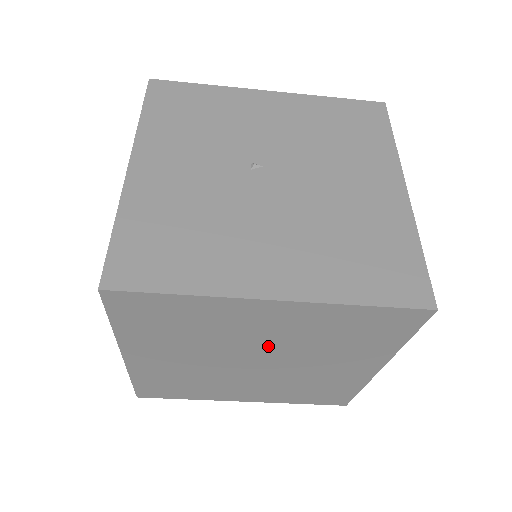
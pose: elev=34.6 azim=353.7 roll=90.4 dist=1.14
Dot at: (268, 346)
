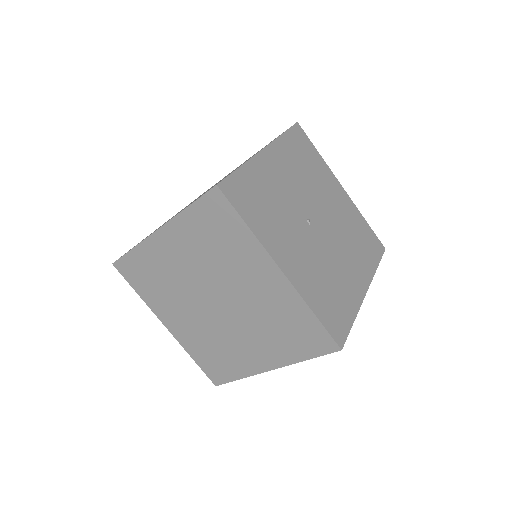
Dot at: occluded
